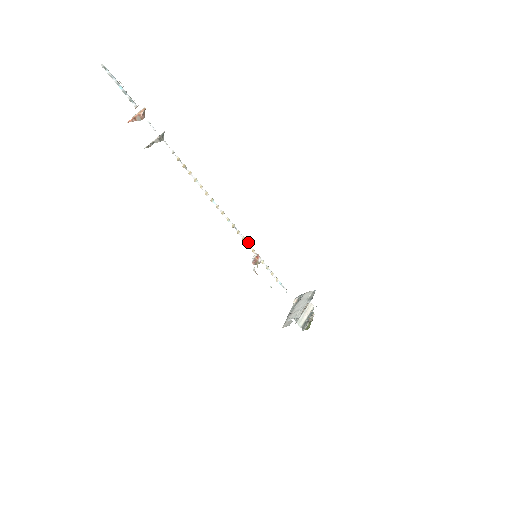
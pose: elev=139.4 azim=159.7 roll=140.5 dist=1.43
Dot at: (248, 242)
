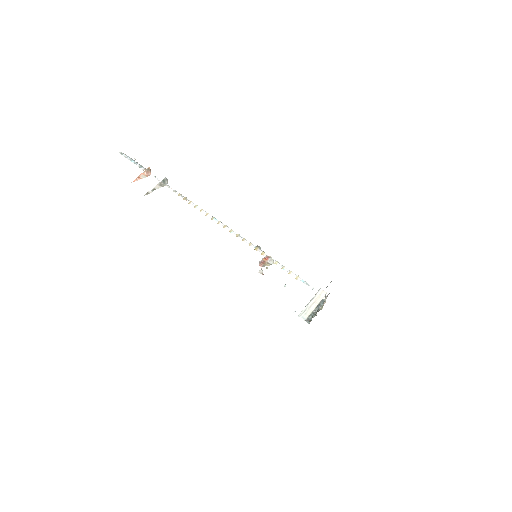
Dot at: (256, 247)
